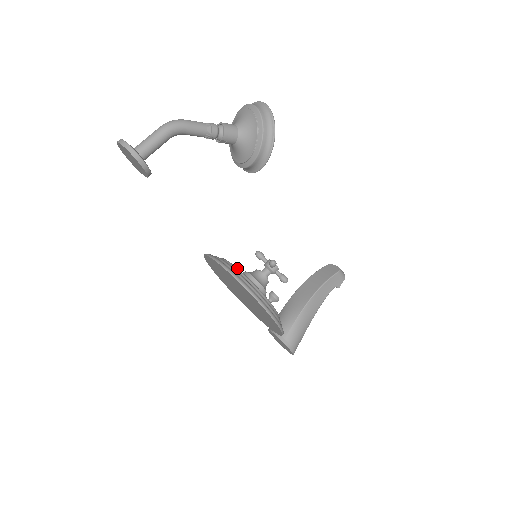
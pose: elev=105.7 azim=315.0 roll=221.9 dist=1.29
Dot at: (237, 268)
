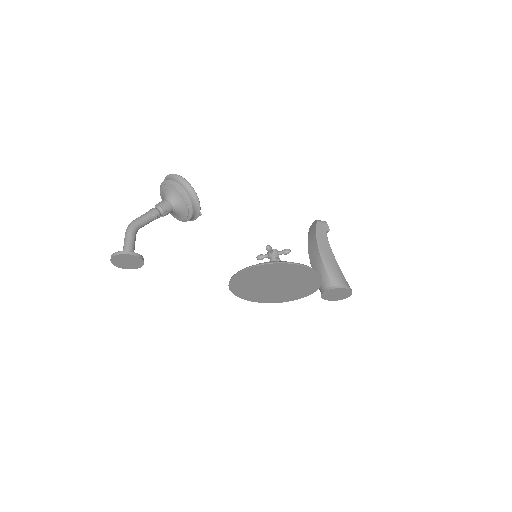
Dot at: occluded
